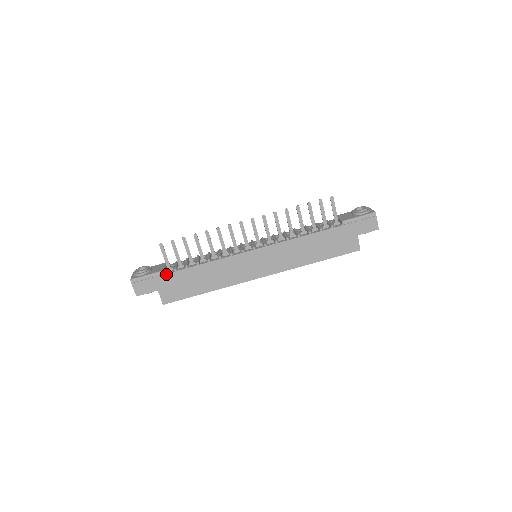
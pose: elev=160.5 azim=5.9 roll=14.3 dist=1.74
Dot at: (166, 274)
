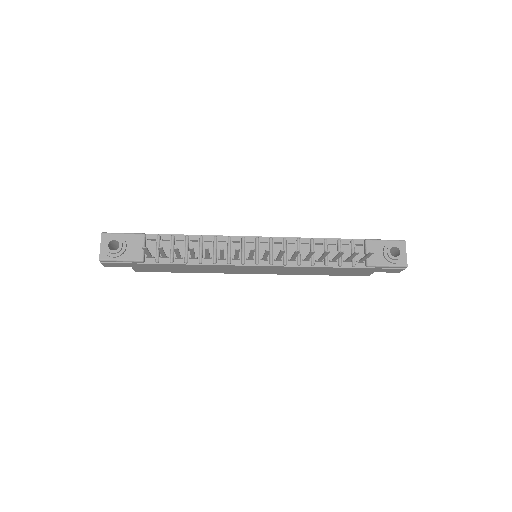
Dot at: (145, 263)
